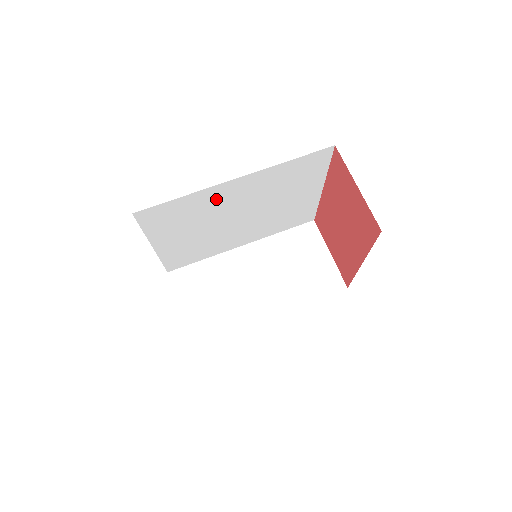
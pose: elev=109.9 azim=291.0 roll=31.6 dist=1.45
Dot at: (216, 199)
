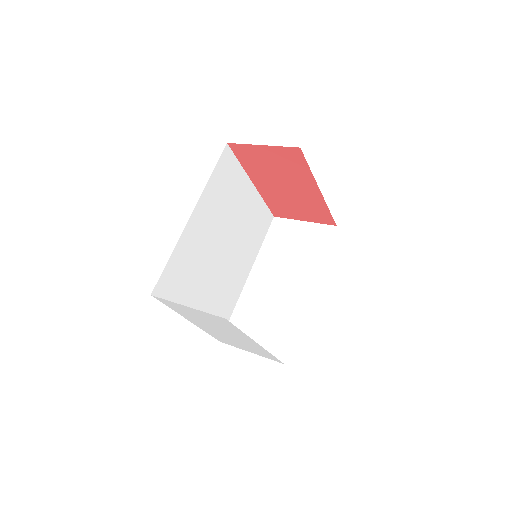
Dot at: (194, 243)
